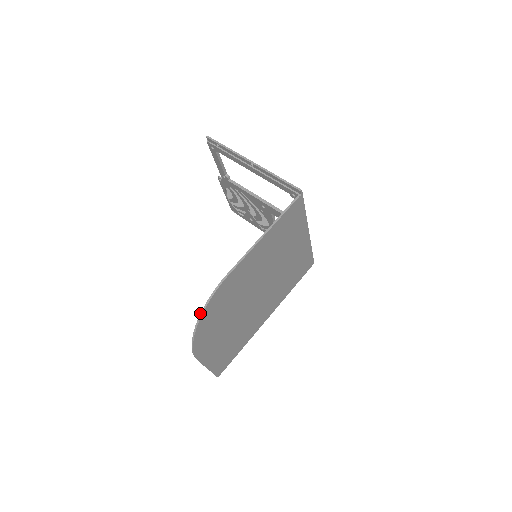
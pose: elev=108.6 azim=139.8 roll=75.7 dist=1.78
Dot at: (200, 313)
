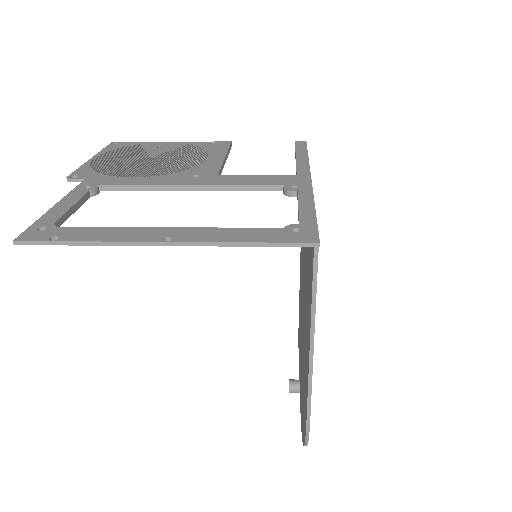
Dot at: occluded
